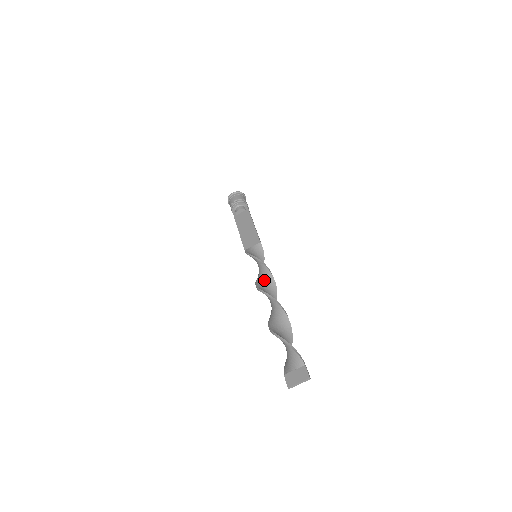
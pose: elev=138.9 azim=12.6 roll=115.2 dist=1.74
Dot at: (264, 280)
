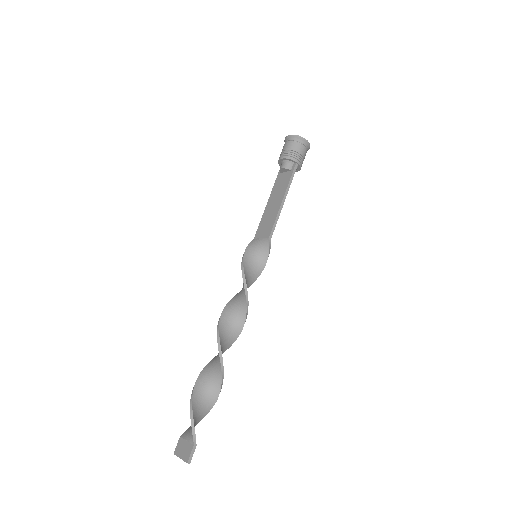
Dot at: (238, 300)
